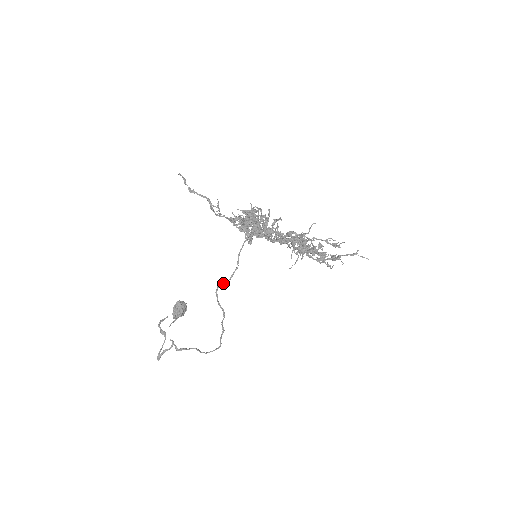
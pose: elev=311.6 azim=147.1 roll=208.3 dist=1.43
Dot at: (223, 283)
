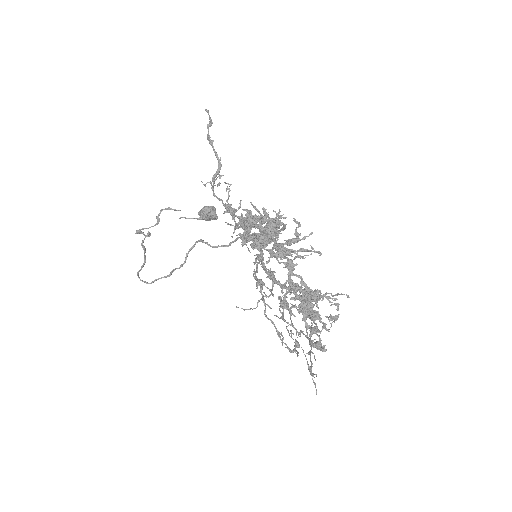
Dot at: (206, 243)
